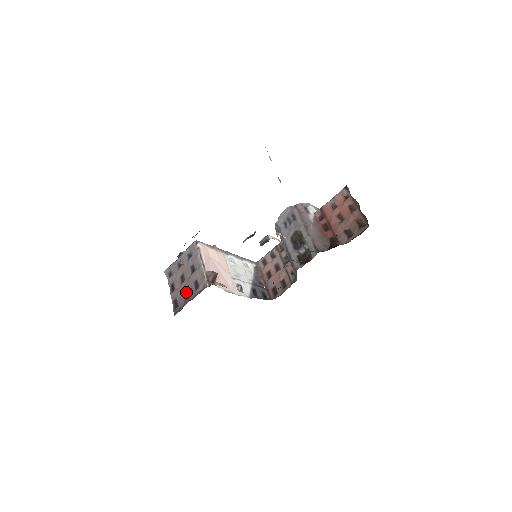
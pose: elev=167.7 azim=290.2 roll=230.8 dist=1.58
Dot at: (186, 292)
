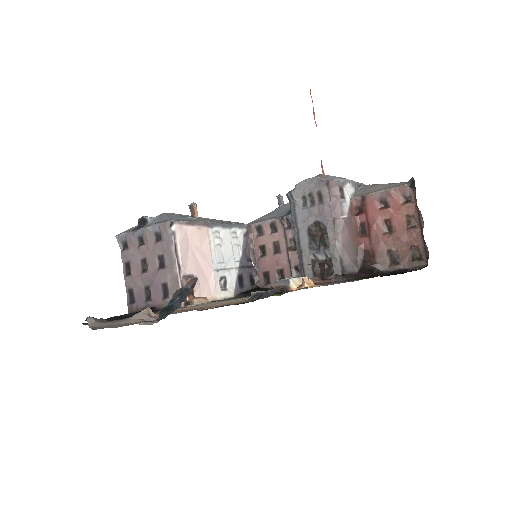
Dot at: (148, 290)
